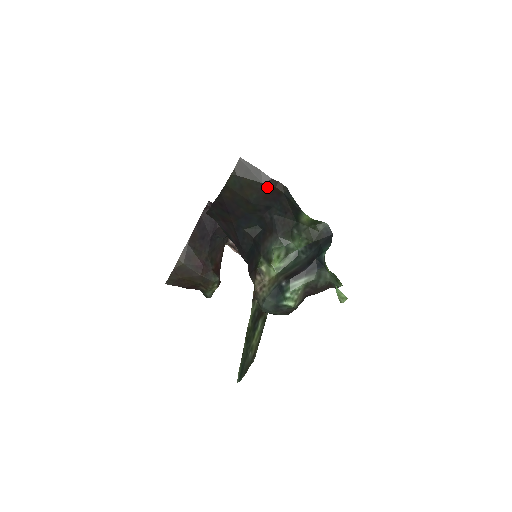
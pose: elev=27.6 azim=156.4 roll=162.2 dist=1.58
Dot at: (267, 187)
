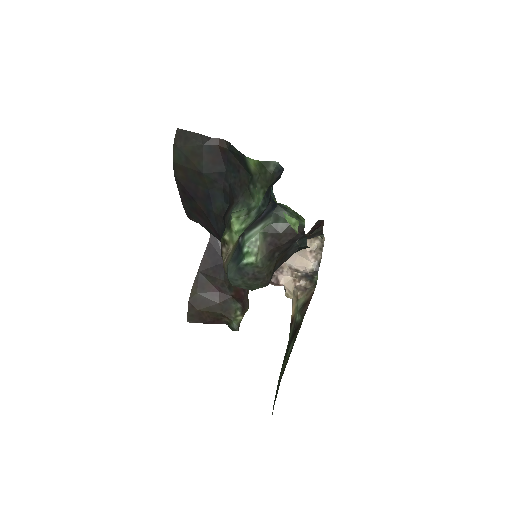
Dot at: (210, 149)
